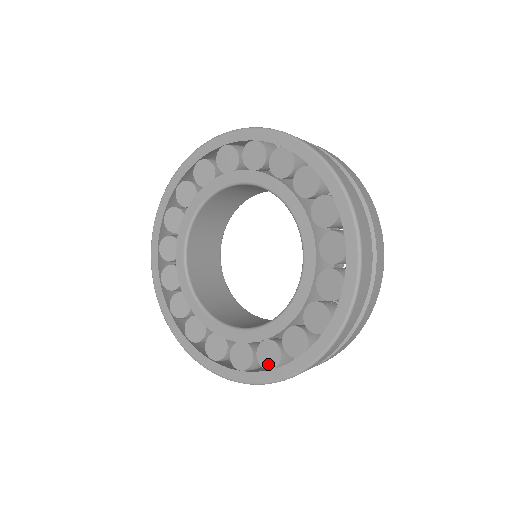
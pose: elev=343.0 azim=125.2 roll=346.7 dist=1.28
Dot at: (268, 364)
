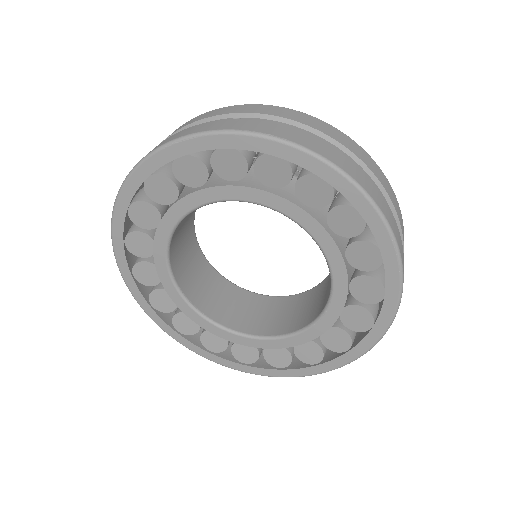
Dot at: (311, 360)
